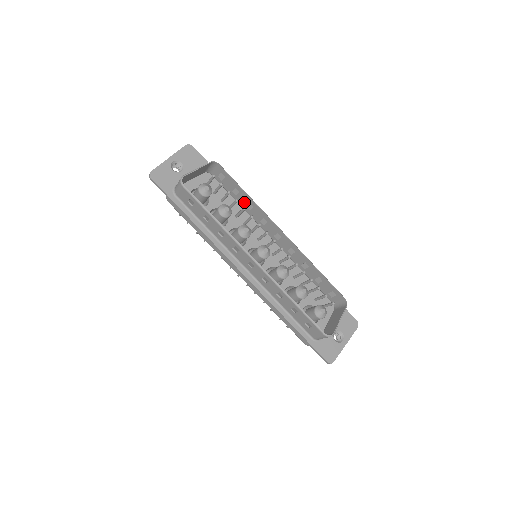
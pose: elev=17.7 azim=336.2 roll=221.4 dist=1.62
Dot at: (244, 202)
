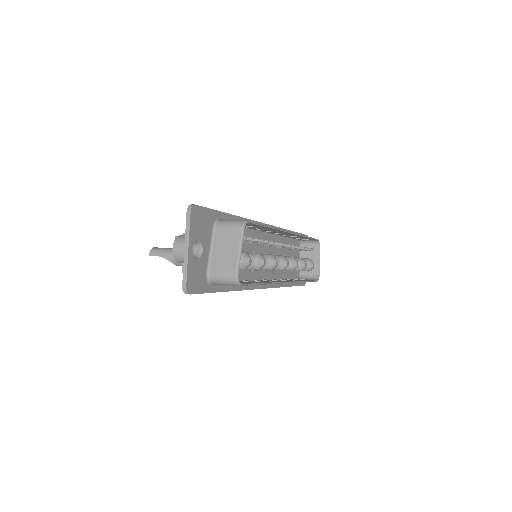
Dot at: (256, 228)
